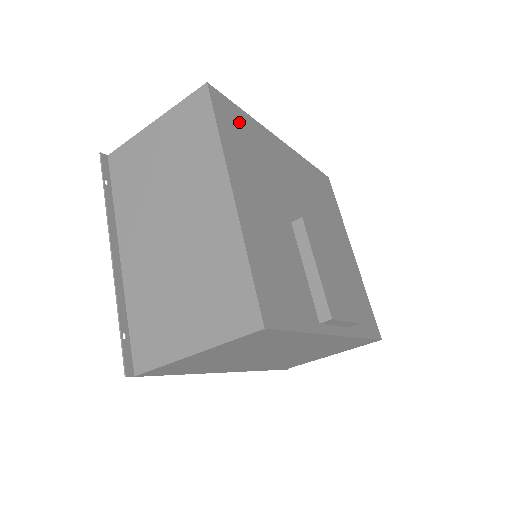
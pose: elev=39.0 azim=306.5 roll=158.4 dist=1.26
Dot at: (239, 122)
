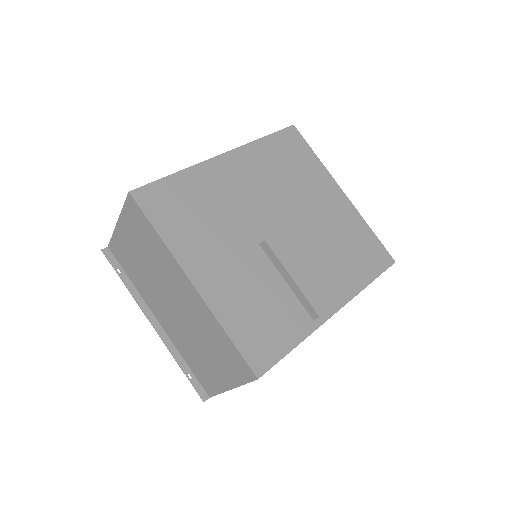
Dot at: (174, 195)
